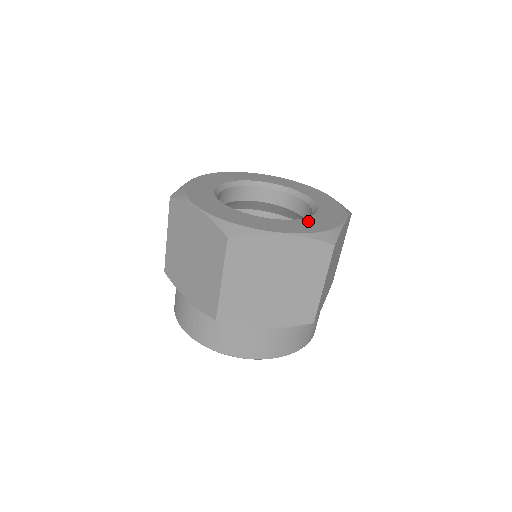
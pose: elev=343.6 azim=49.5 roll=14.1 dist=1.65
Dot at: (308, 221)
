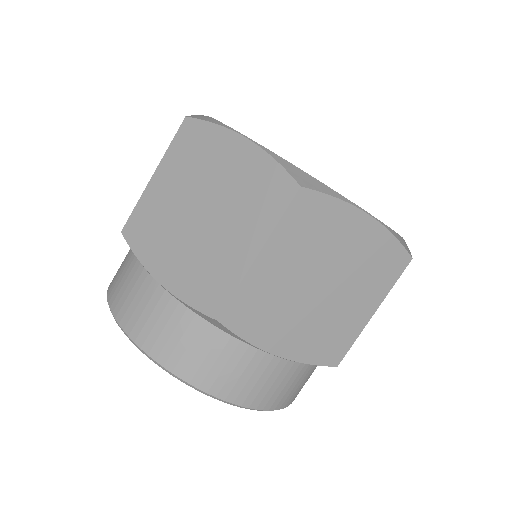
Dot at: occluded
